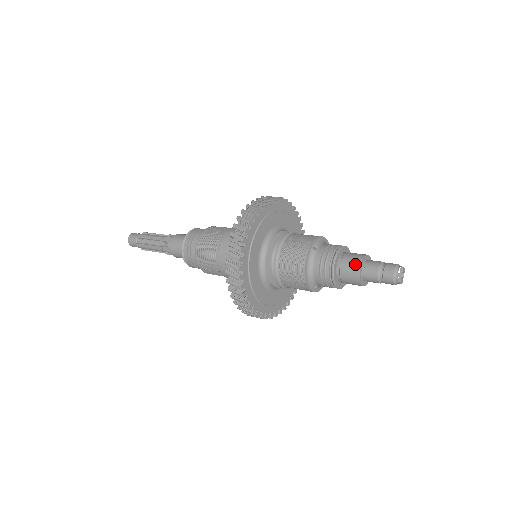
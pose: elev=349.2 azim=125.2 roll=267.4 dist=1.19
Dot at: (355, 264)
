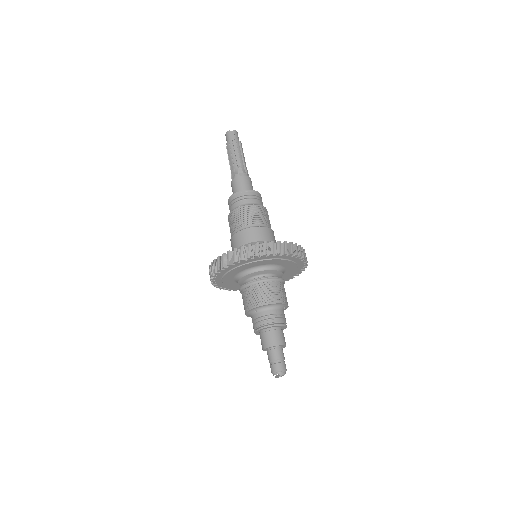
Dot at: (263, 345)
